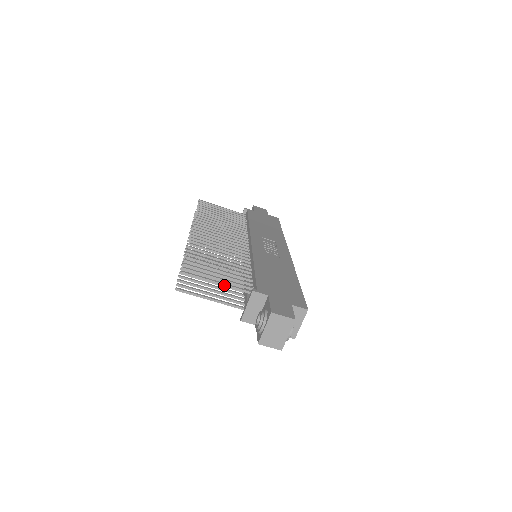
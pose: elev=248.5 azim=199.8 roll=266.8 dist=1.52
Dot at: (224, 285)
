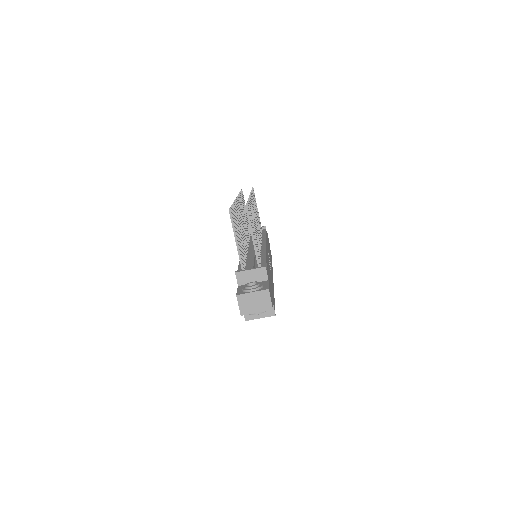
Dot at: (254, 243)
